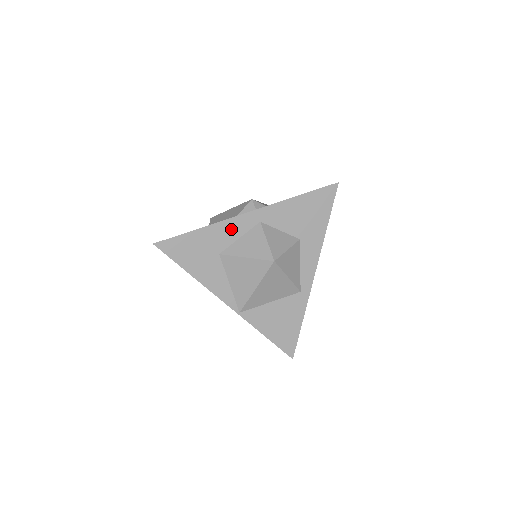
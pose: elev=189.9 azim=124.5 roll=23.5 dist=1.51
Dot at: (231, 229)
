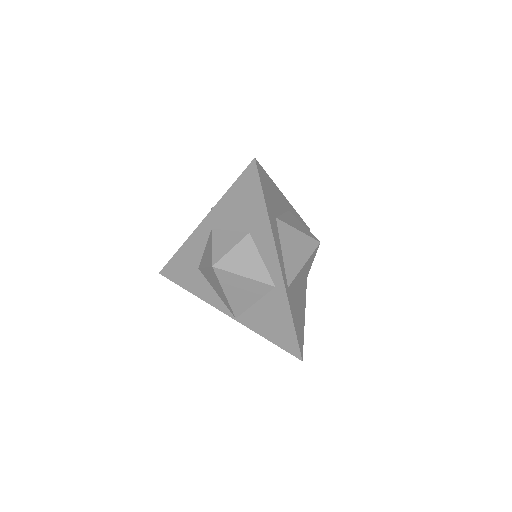
Dot at: (196, 243)
